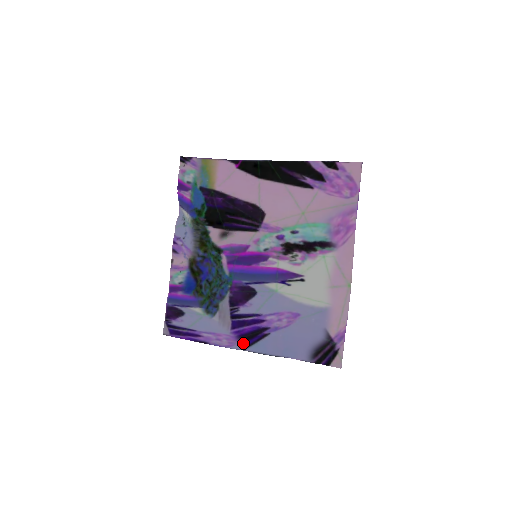
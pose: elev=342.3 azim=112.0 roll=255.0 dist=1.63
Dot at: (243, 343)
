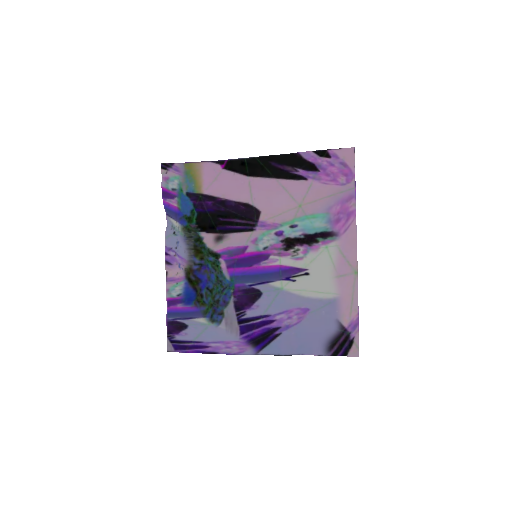
Dot at: (254, 347)
